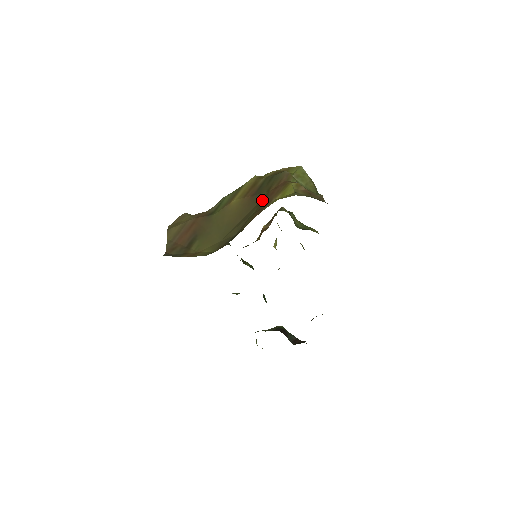
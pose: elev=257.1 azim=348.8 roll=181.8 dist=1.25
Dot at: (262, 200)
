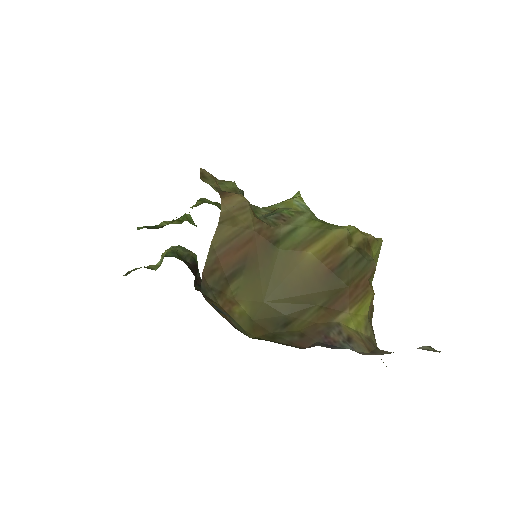
Dot at: (337, 293)
